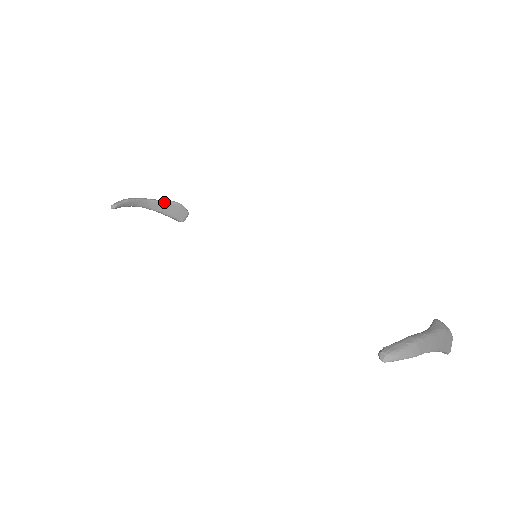
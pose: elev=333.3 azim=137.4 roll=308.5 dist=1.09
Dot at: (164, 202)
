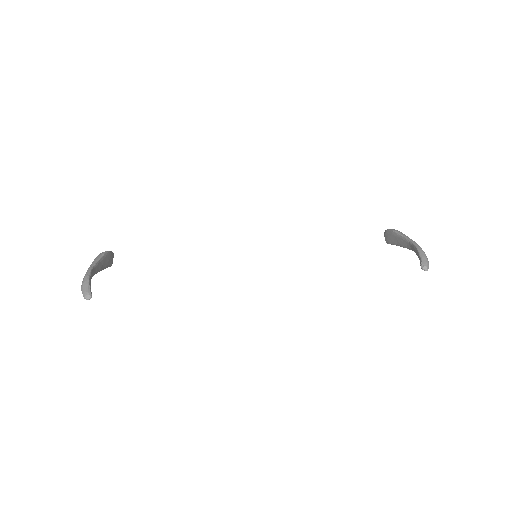
Dot at: (100, 259)
